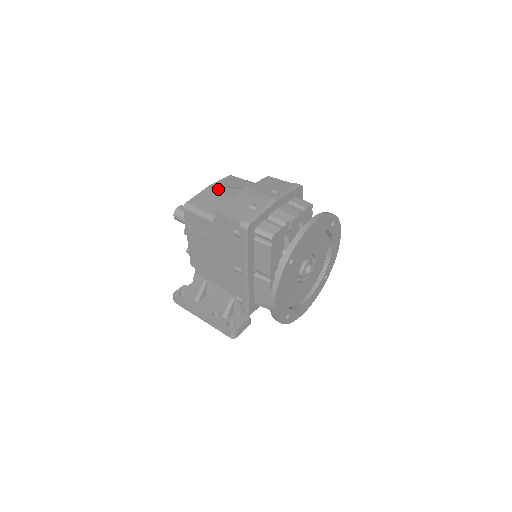
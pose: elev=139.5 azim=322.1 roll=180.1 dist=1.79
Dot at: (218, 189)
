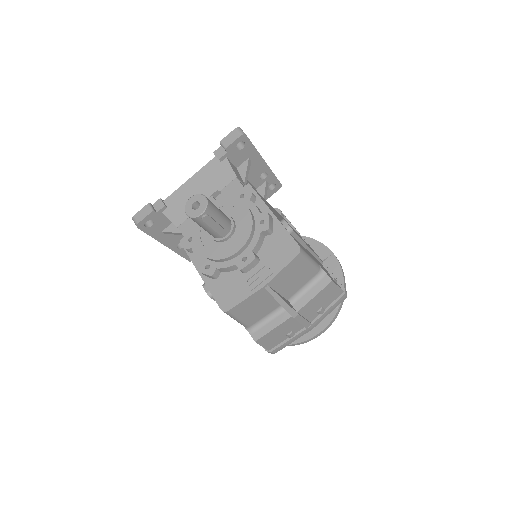
Dot at: occluded
